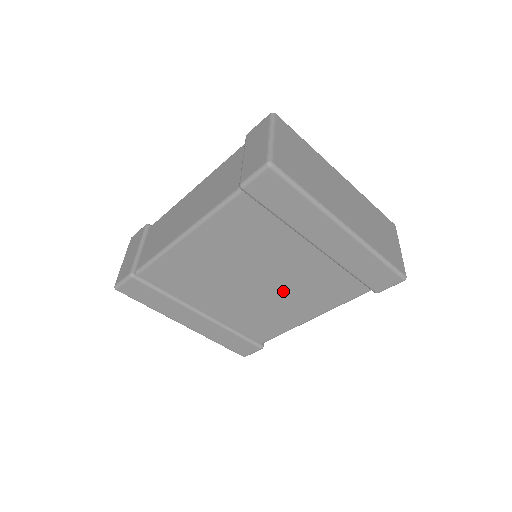
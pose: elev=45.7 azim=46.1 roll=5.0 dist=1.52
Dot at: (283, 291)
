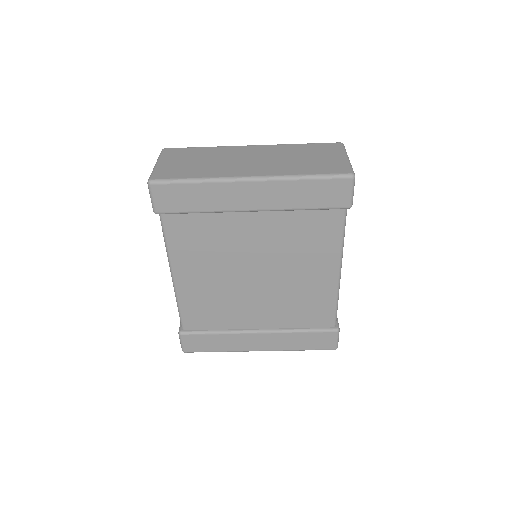
Dot at: (284, 267)
